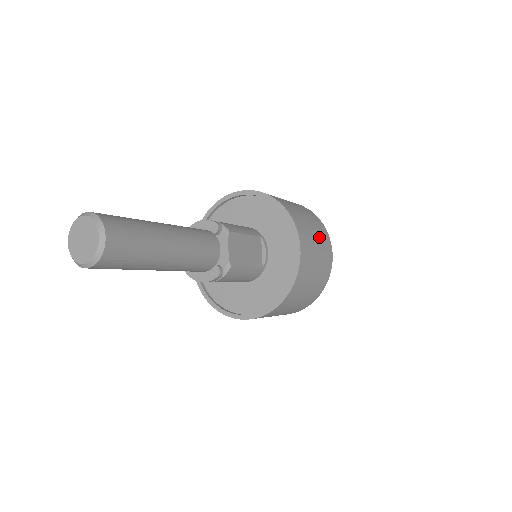
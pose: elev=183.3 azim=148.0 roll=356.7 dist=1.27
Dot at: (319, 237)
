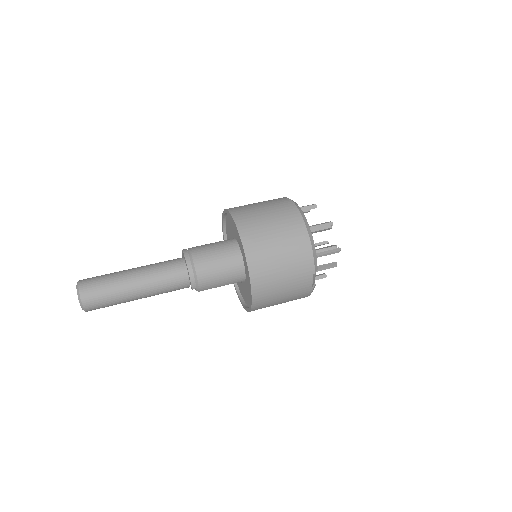
Dot at: occluded
